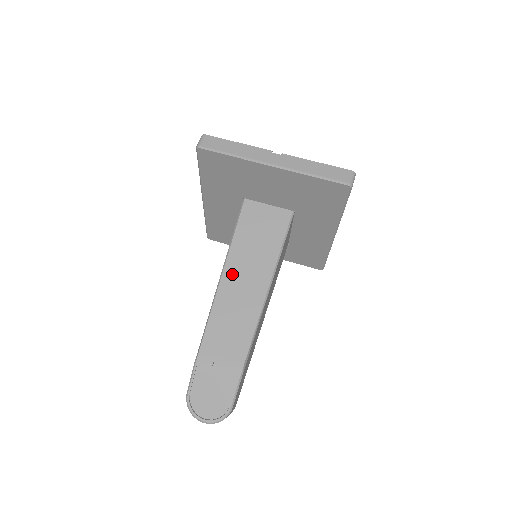
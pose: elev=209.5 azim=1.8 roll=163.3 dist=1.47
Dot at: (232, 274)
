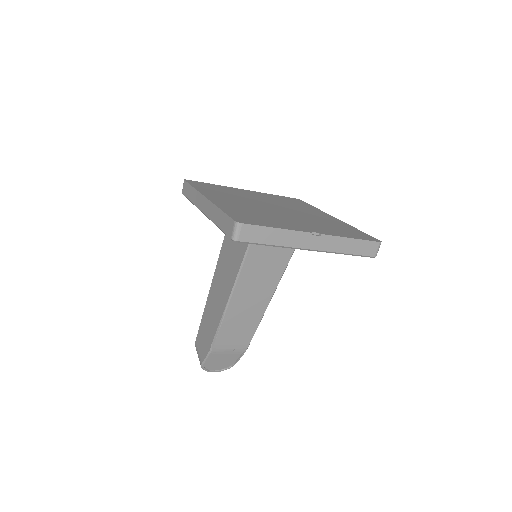
Dot at: (242, 292)
